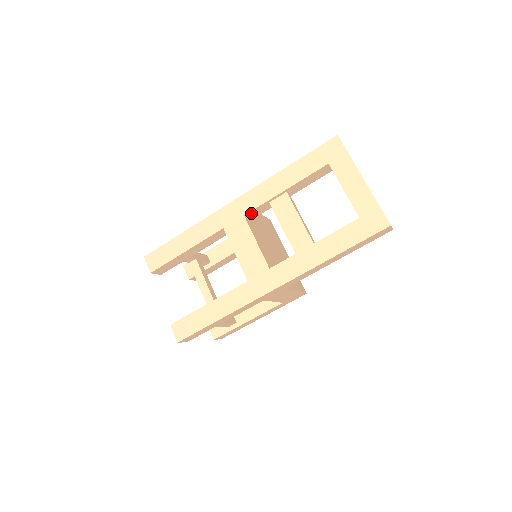
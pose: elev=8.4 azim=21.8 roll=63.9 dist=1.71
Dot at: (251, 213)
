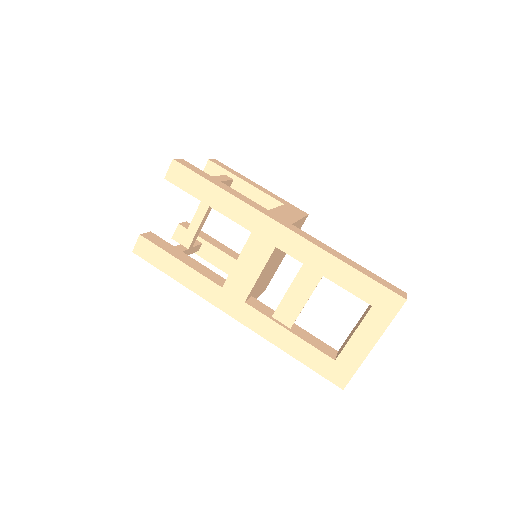
Dot at: (283, 249)
